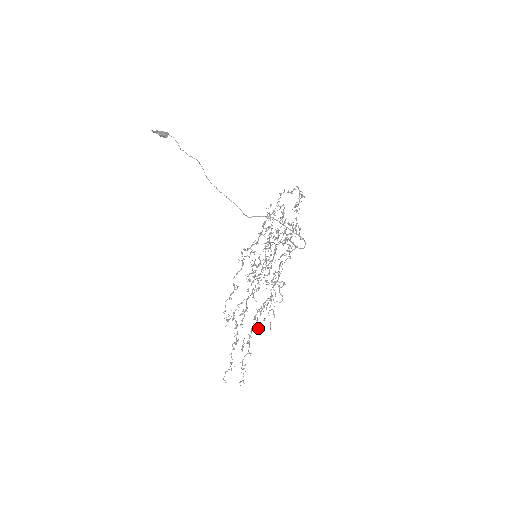
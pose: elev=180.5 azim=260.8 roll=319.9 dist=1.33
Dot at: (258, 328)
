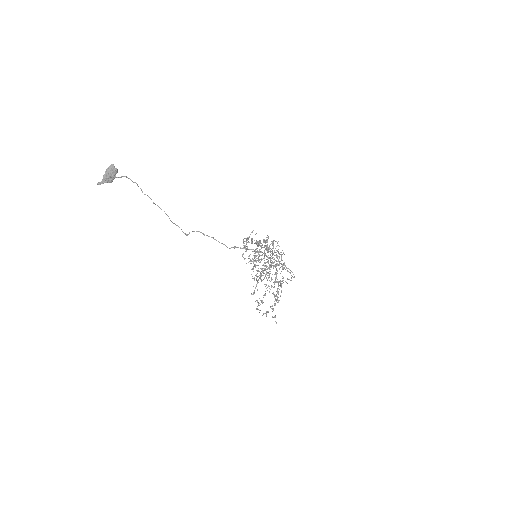
Dot at: occluded
